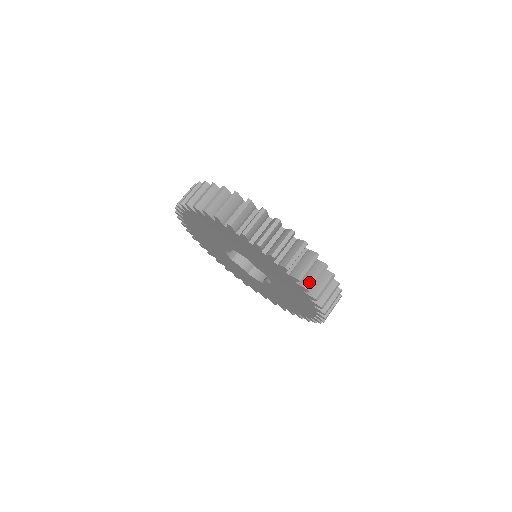
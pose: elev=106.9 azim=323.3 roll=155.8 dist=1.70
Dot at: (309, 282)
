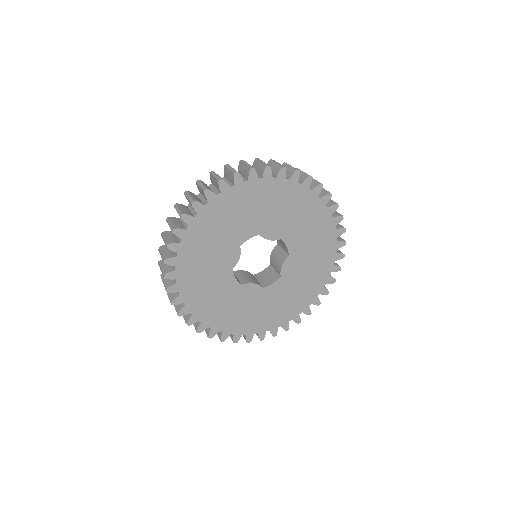
Dot at: (315, 183)
